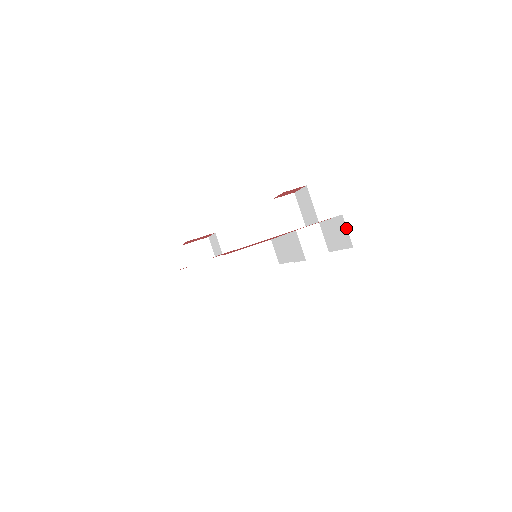
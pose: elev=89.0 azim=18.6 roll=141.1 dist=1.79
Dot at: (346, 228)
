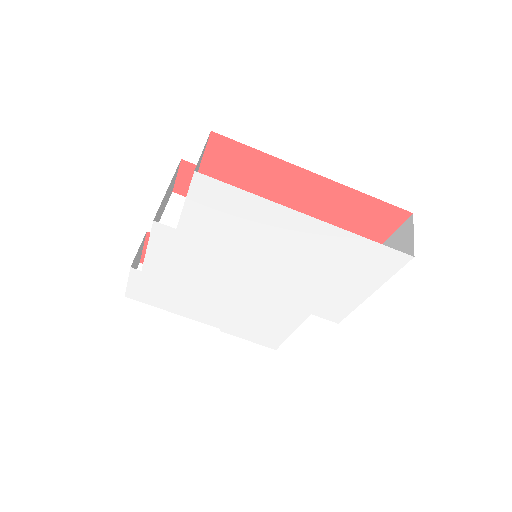
Dot at: (412, 231)
